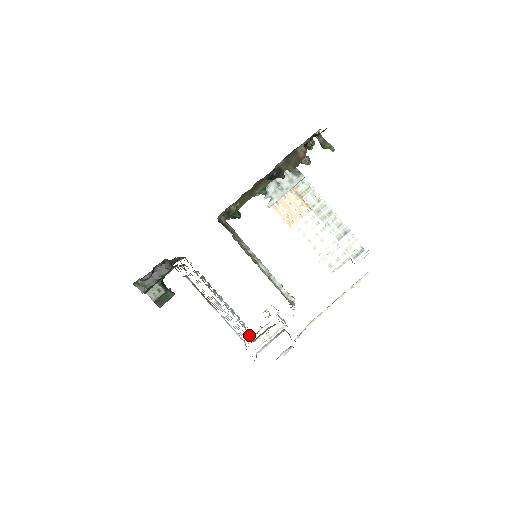
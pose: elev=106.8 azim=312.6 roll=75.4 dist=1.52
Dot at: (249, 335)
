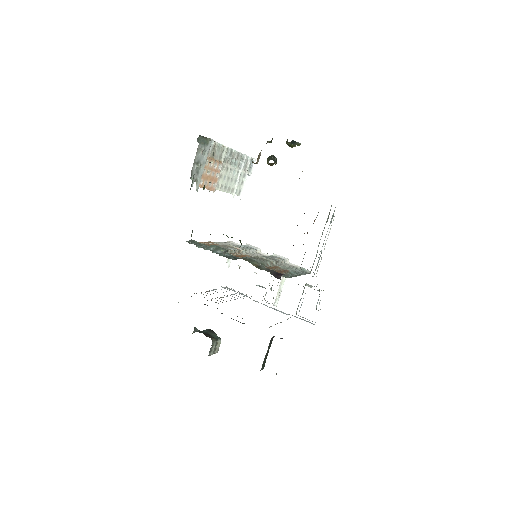
Dot at: occluded
